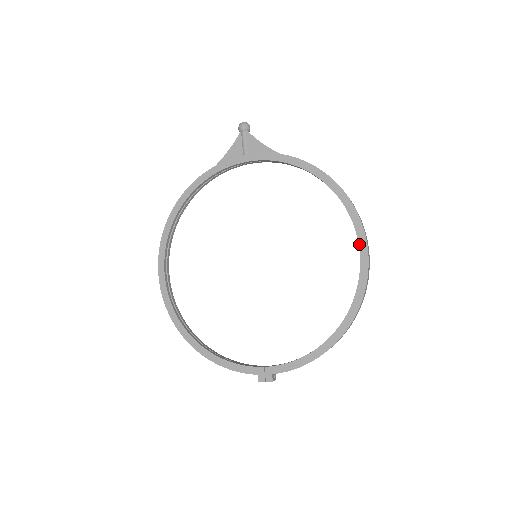
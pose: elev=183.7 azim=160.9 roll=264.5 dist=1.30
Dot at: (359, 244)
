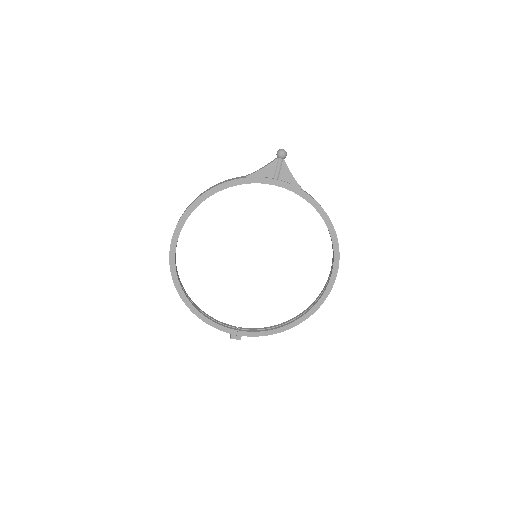
Dot at: (332, 274)
